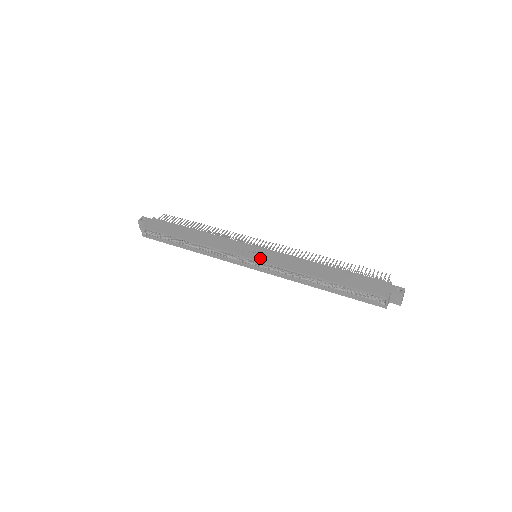
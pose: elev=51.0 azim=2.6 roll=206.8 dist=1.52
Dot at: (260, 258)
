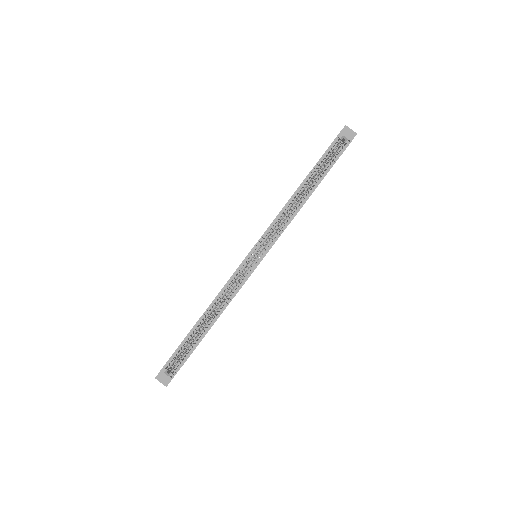
Dot at: (256, 243)
